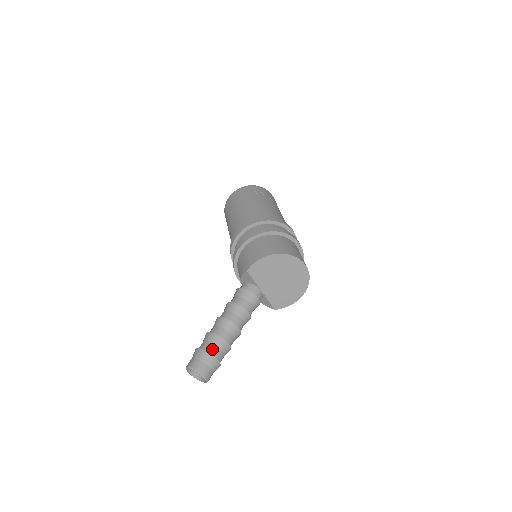
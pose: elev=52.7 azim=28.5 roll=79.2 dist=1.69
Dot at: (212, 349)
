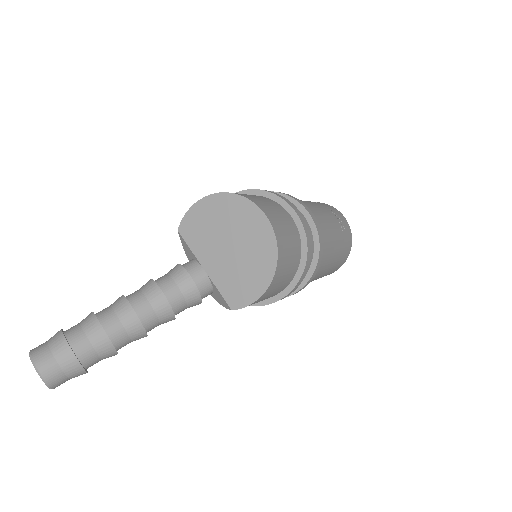
Dot at: (73, 329)
